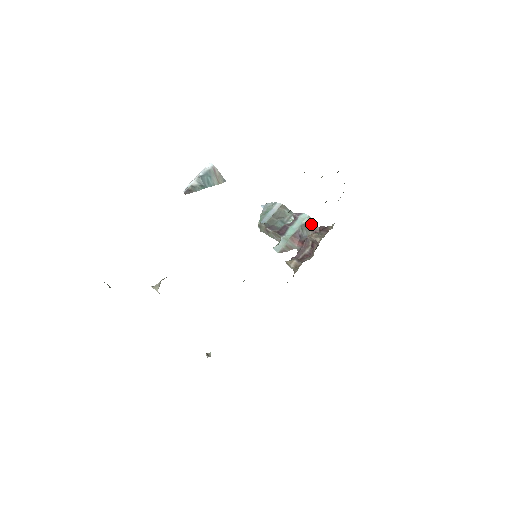
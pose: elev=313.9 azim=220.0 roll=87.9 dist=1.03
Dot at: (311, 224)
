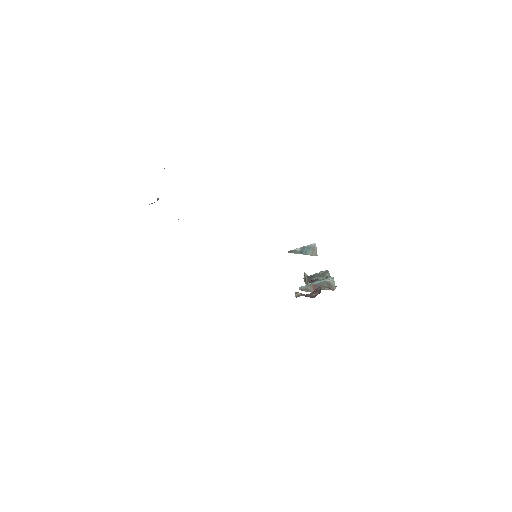
Dot at: (332, 284)
